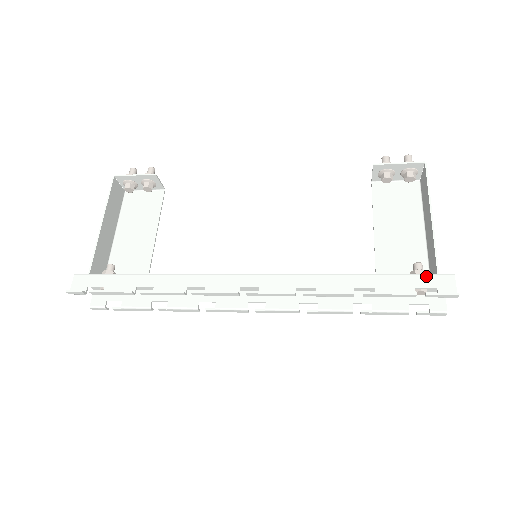
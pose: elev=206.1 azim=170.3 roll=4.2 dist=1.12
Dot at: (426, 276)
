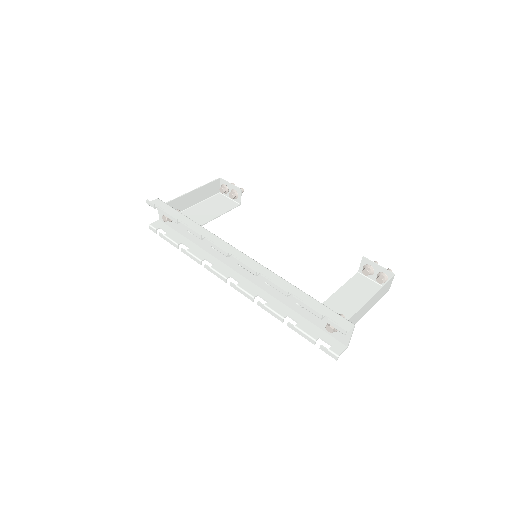
Dot at: (338, 315)
